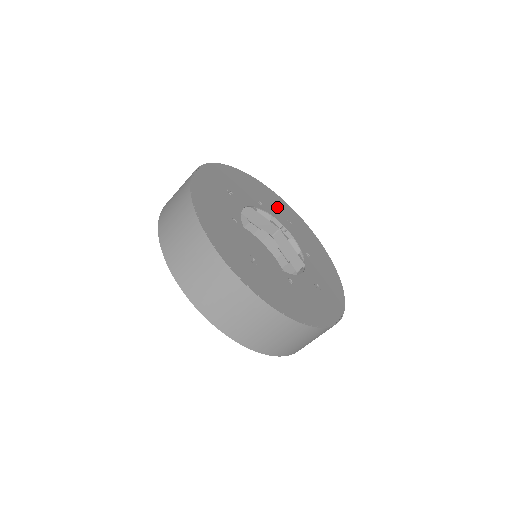
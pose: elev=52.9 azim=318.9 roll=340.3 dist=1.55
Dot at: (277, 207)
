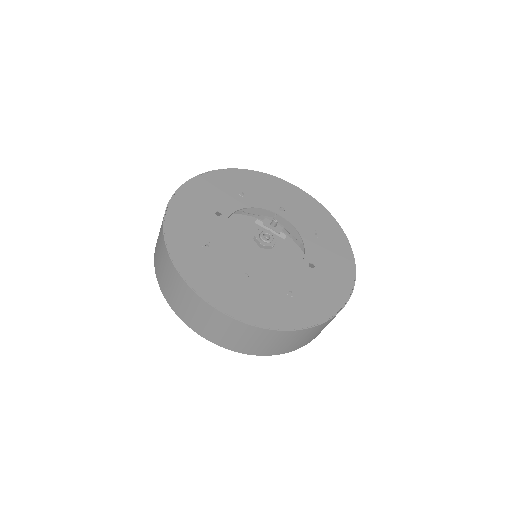
Dot at: (309, 217)
